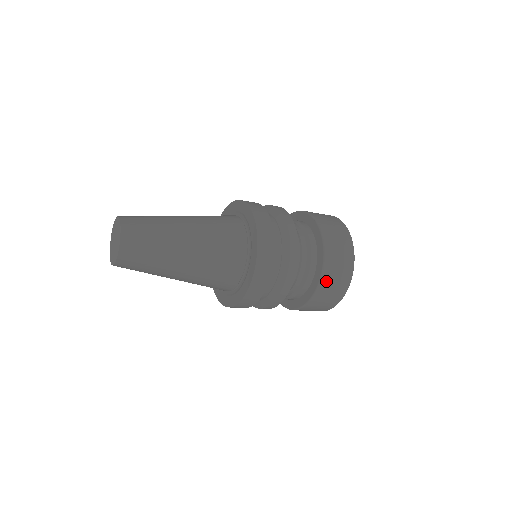
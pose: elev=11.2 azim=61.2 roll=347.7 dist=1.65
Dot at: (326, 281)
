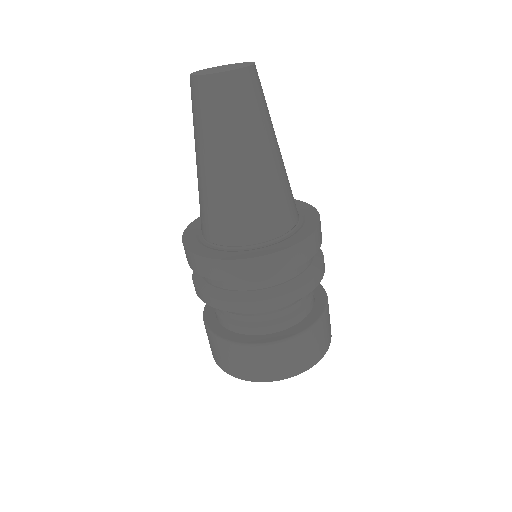
Dot at: (282, 349)
